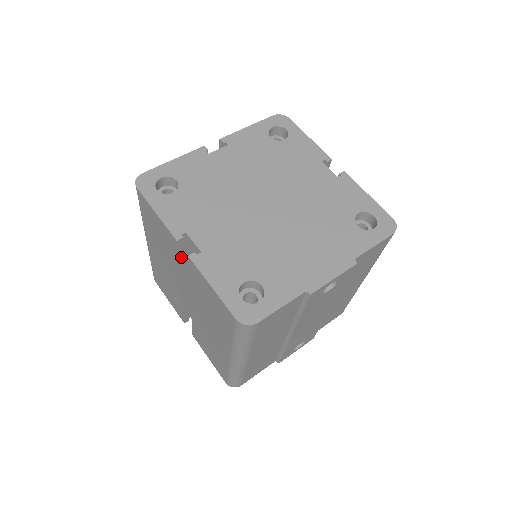
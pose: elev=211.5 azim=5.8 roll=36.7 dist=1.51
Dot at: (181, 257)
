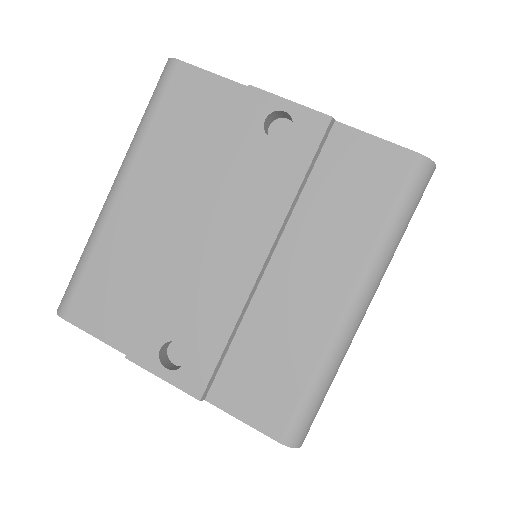
Dot at: occluded
